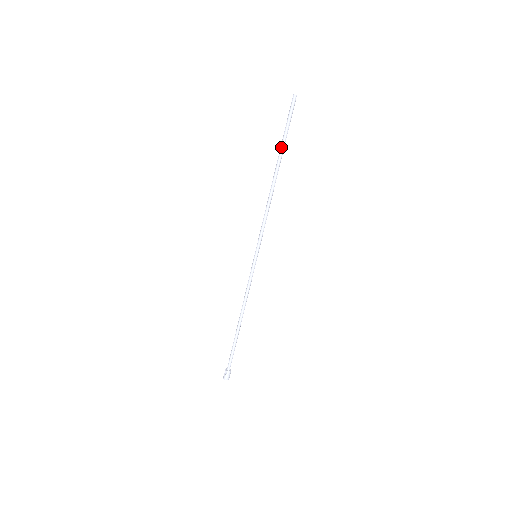
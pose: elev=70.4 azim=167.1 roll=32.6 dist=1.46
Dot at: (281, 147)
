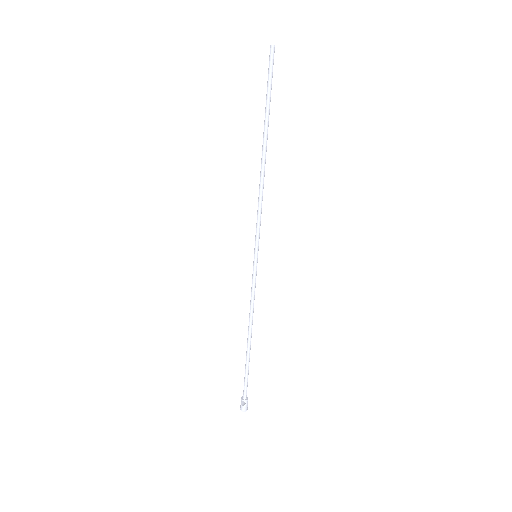
Dot at: (267, 115)
